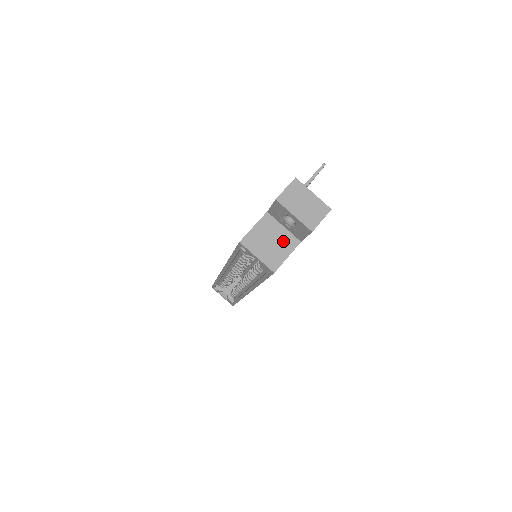
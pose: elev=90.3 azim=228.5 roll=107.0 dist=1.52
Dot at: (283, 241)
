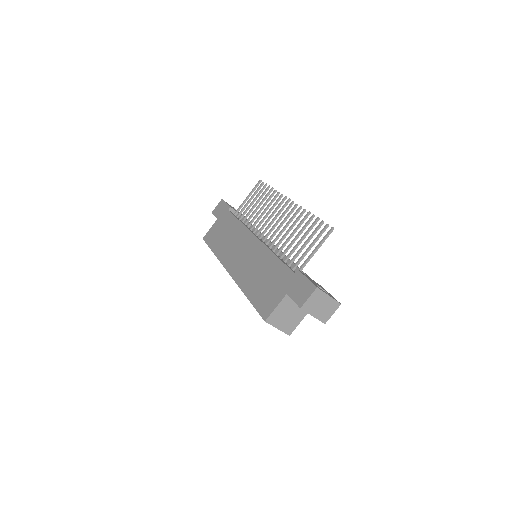
Dot at: (297, 312)
